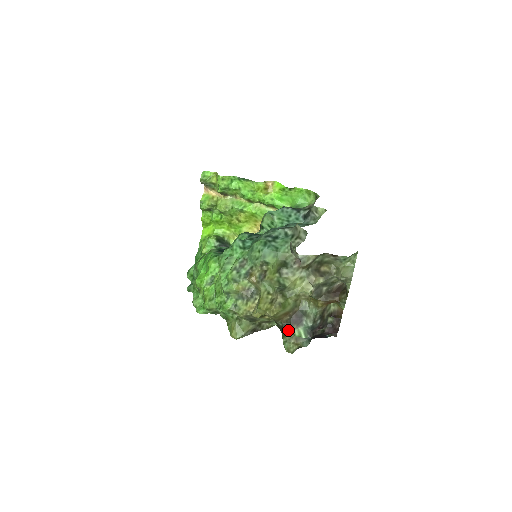
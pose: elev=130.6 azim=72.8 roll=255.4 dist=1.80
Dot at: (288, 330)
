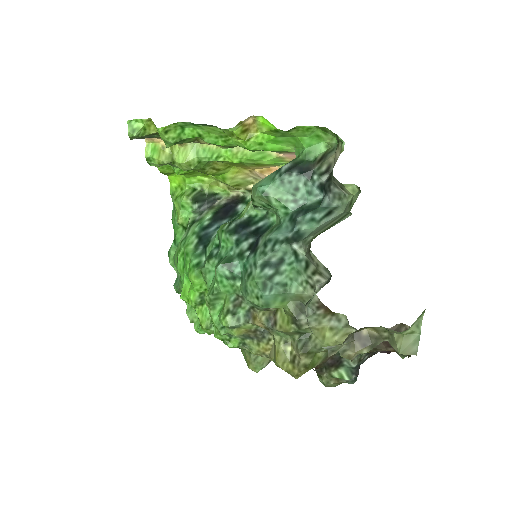
Dot at: (323, 373)
